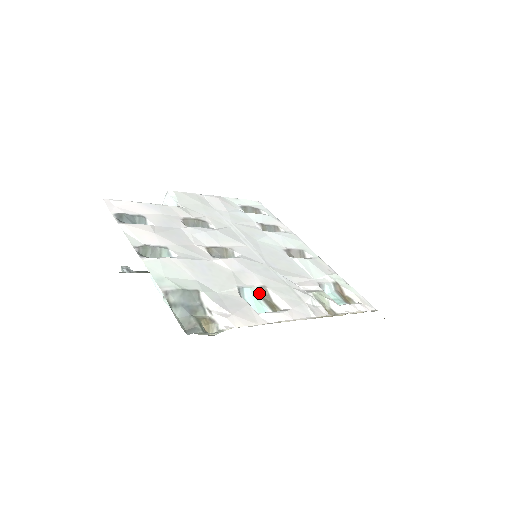
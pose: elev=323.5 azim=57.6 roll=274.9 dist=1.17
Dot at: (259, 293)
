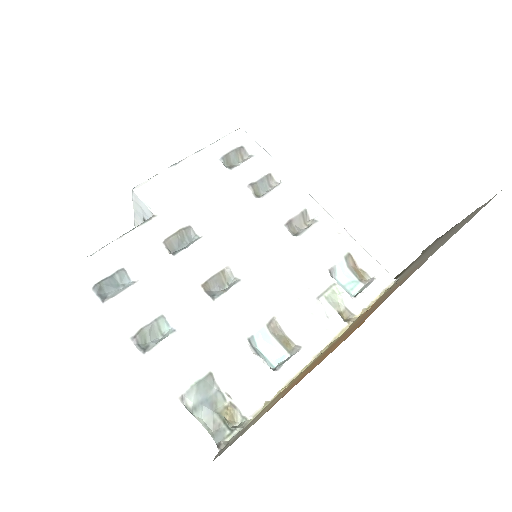
Dot at: (270, 330)
